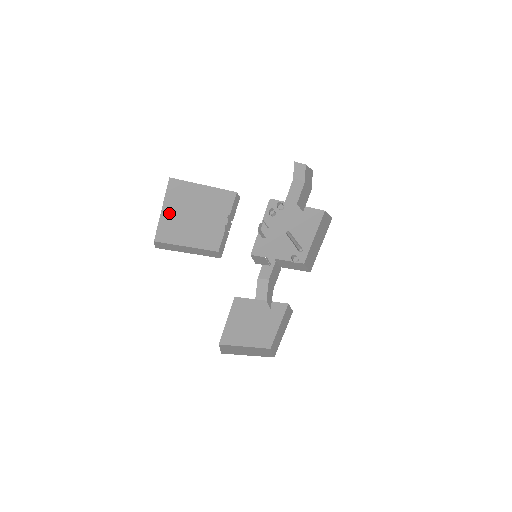
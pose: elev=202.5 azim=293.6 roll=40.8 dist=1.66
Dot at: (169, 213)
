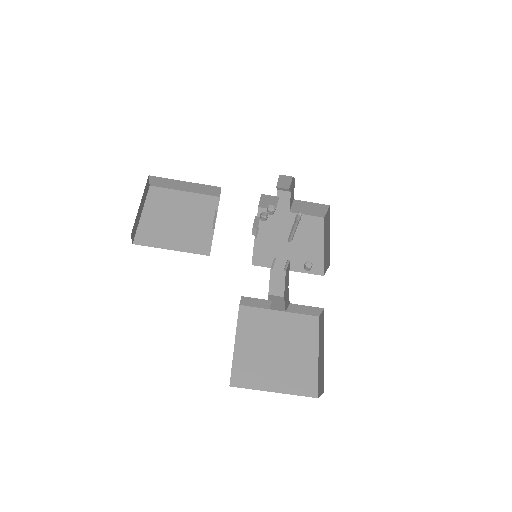
Dot at: (150, 216)
